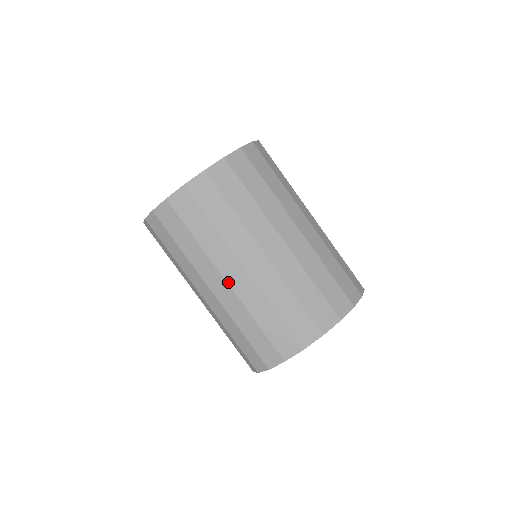
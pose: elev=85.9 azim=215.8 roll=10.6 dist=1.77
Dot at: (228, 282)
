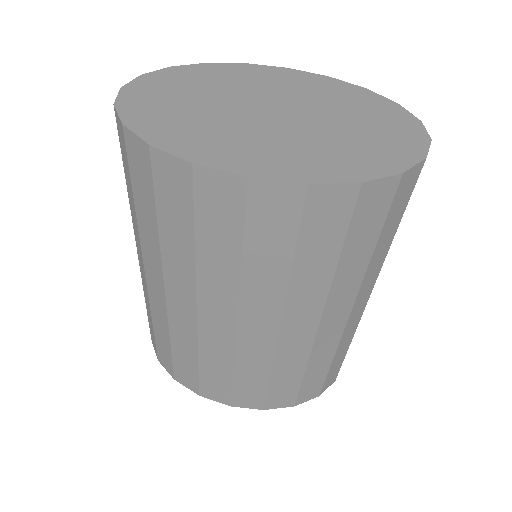
Dot at: (167, 297)
